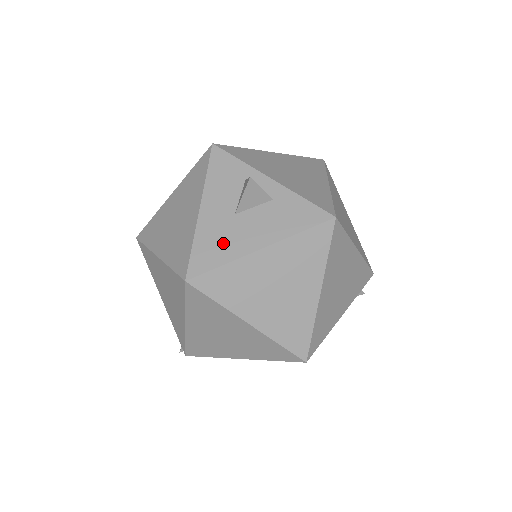
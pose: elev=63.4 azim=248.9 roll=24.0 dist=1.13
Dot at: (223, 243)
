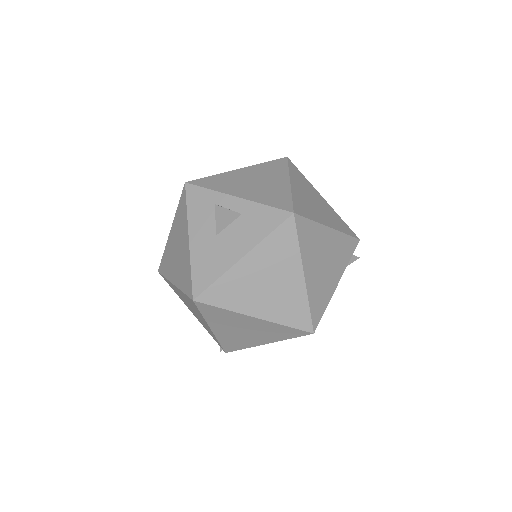
Dot at: (213, 262)
